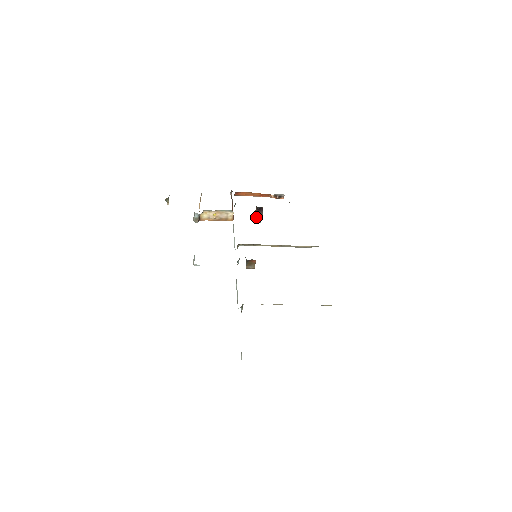
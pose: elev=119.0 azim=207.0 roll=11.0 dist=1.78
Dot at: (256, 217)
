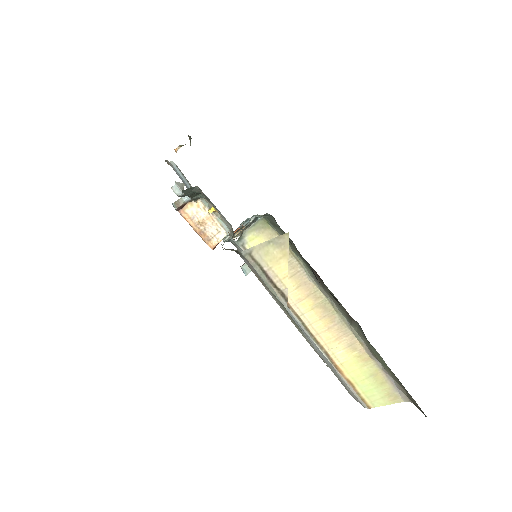
Dot at: occluded
